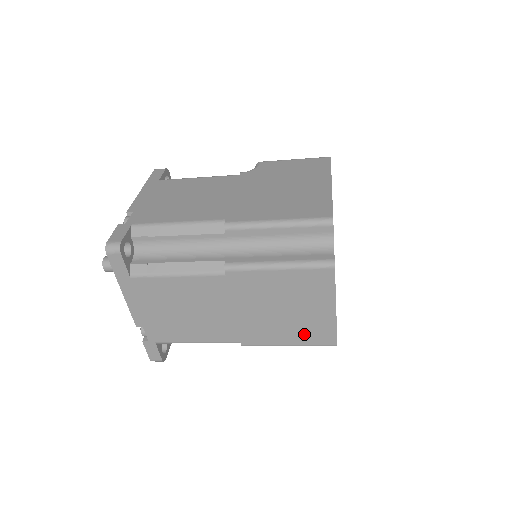
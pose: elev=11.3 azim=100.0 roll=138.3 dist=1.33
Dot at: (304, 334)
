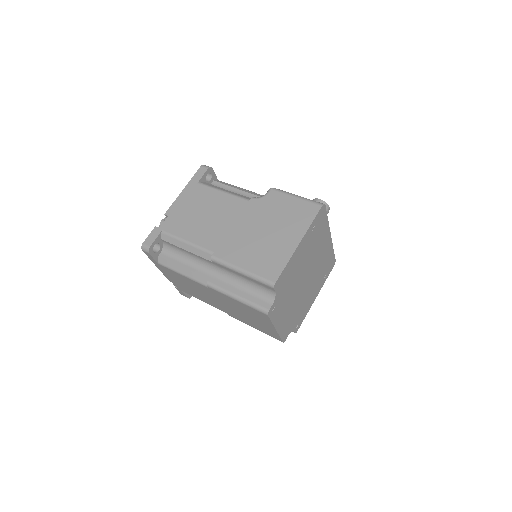
Dot at: (262, 329)
